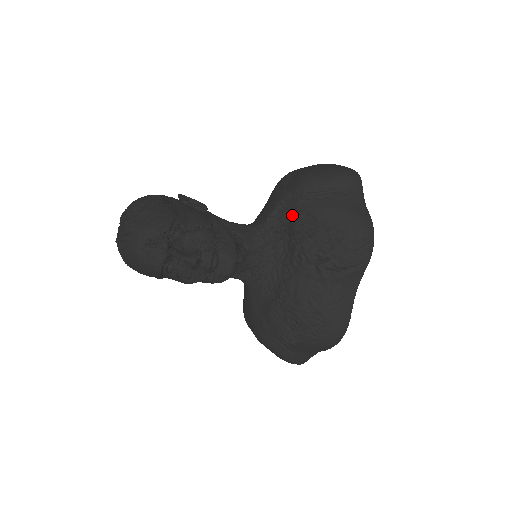
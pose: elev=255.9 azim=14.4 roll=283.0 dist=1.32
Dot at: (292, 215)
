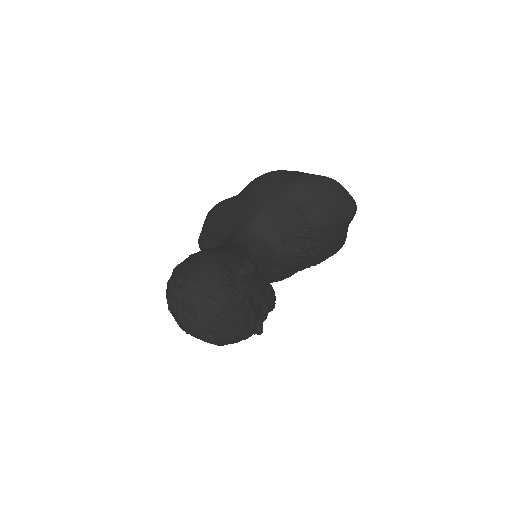
Dot at: (305, 245)
